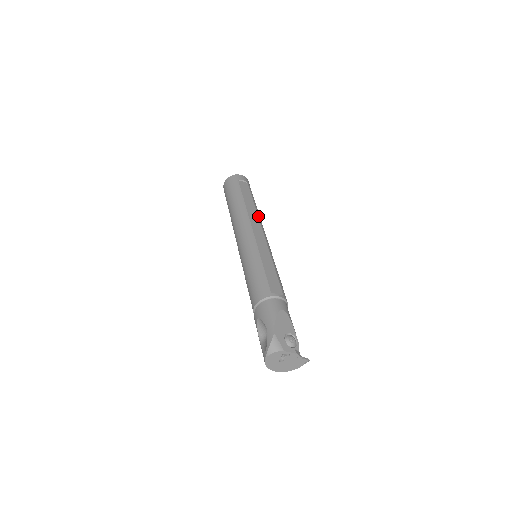
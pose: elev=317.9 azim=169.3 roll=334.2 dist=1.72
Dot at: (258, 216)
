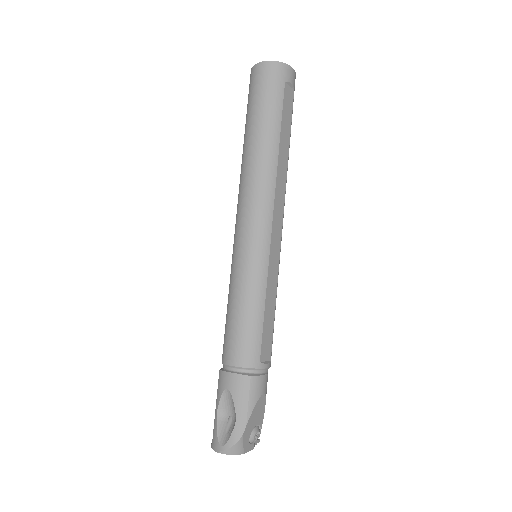
Dot at: (286, 182)
